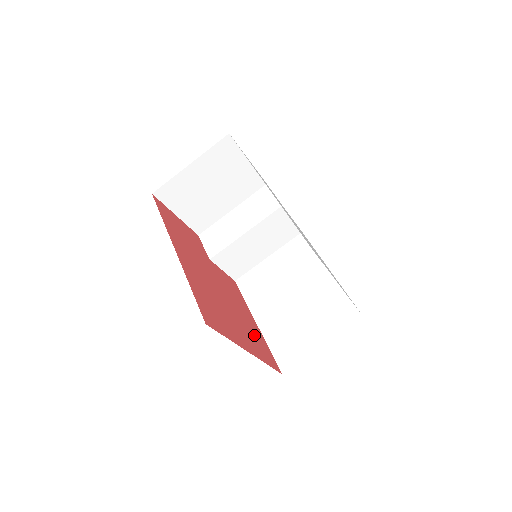
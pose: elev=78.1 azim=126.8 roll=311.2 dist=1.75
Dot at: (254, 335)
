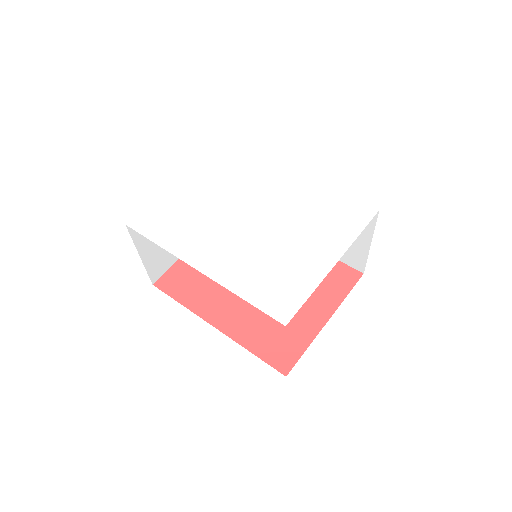
Dot at: occluded
